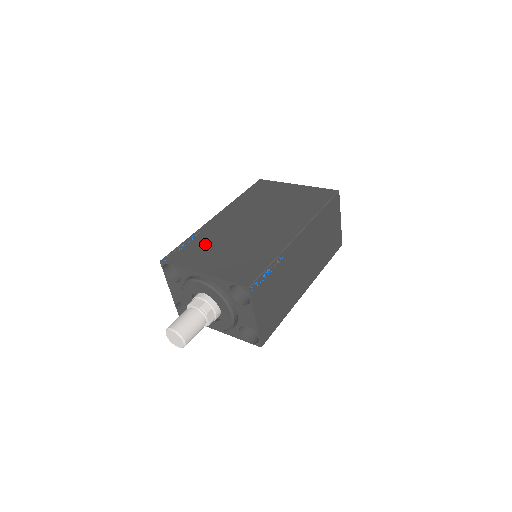
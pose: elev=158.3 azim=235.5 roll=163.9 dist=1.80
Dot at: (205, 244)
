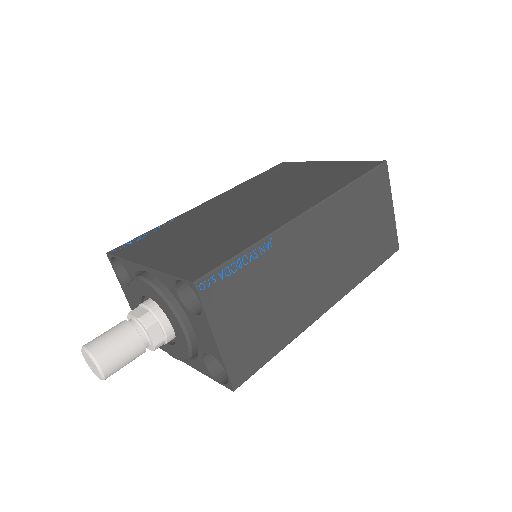
Dot at: (173, 232)
